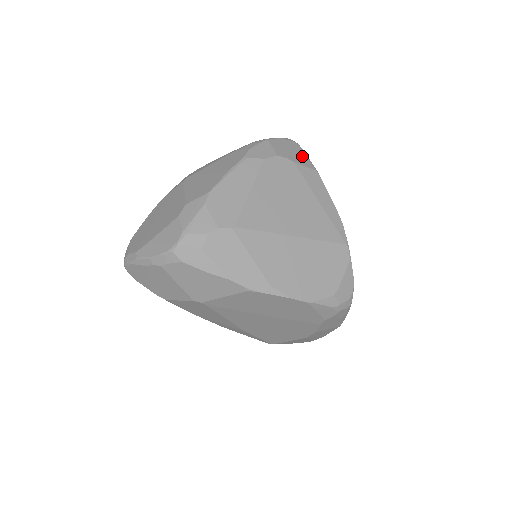
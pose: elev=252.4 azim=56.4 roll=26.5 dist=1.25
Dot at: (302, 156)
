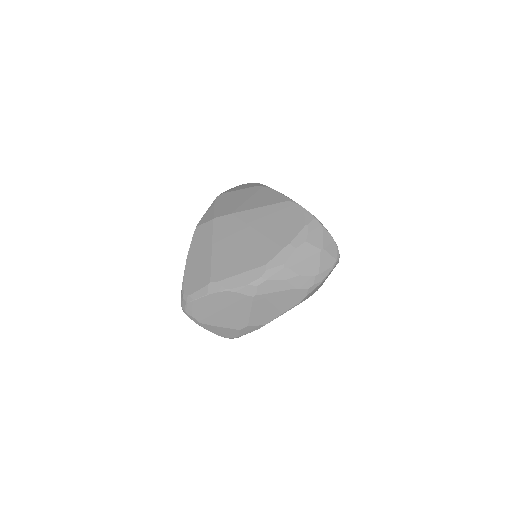
Dot at: occluded
